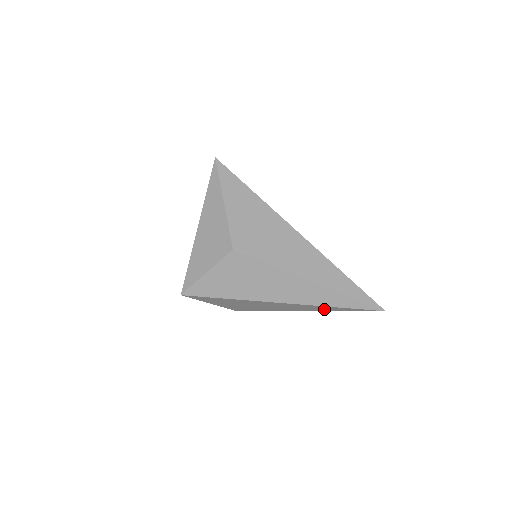
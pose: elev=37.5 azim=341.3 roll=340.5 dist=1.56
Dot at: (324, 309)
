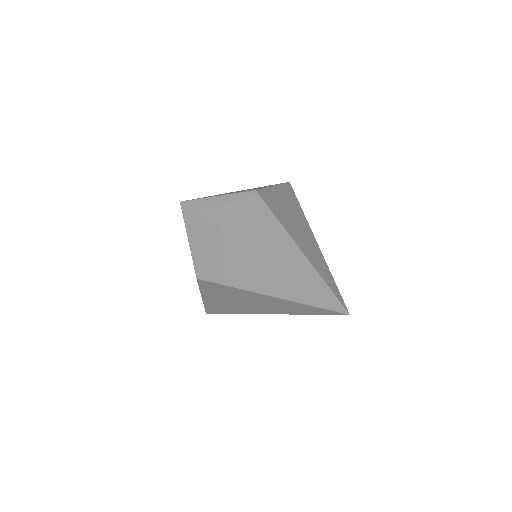
Dot at: (285, 290)
